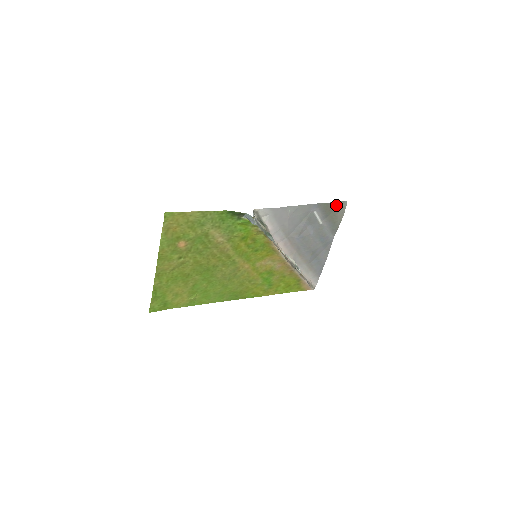
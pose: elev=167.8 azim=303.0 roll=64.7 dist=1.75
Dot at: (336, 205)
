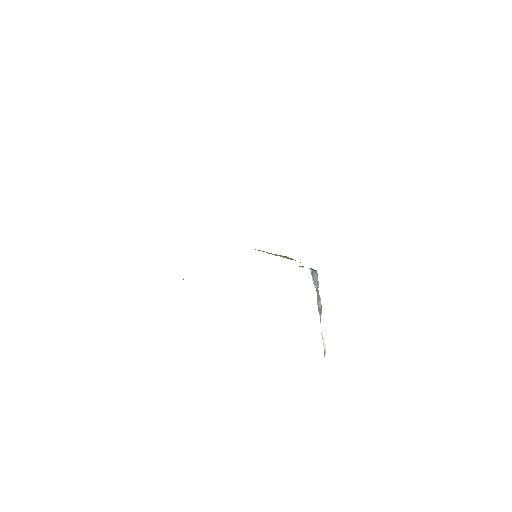
Dot at: occluded
